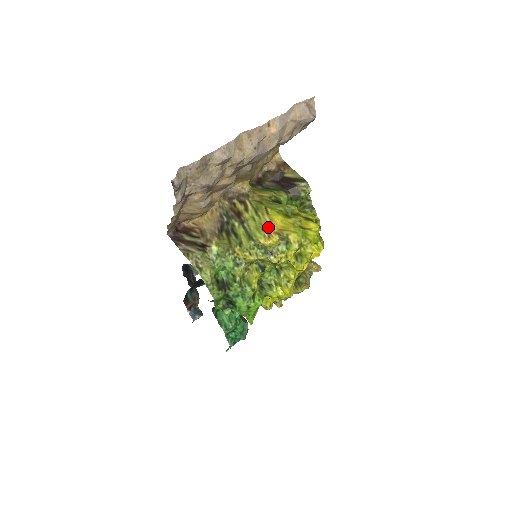
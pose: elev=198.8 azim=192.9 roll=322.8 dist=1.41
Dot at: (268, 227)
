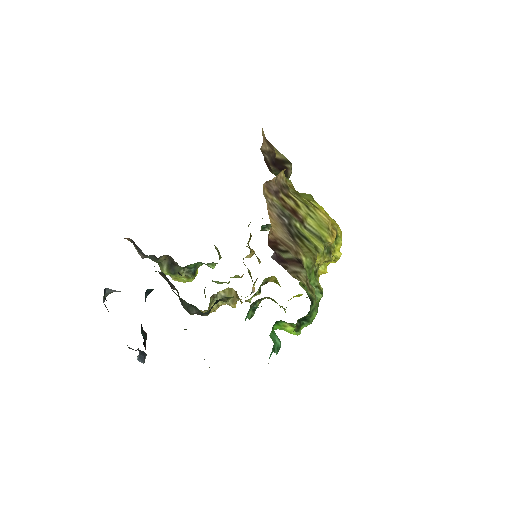
Dot at: (329, 224)
